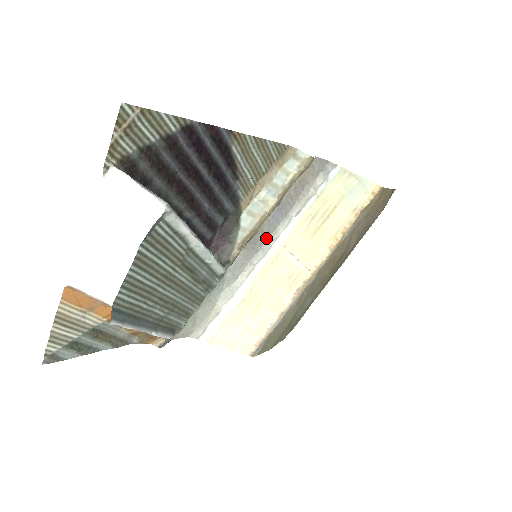
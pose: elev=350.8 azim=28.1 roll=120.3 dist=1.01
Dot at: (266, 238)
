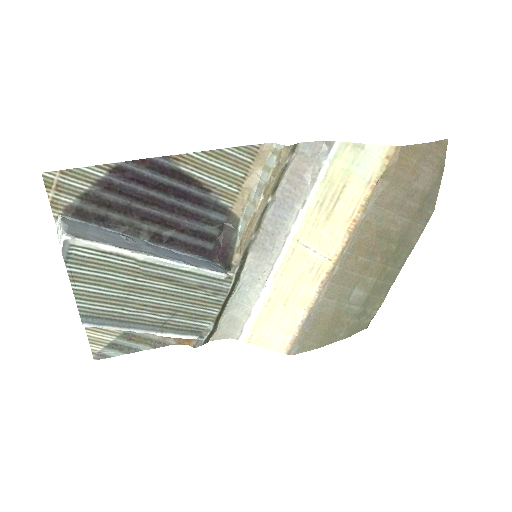
Dot at: (276, 236)
